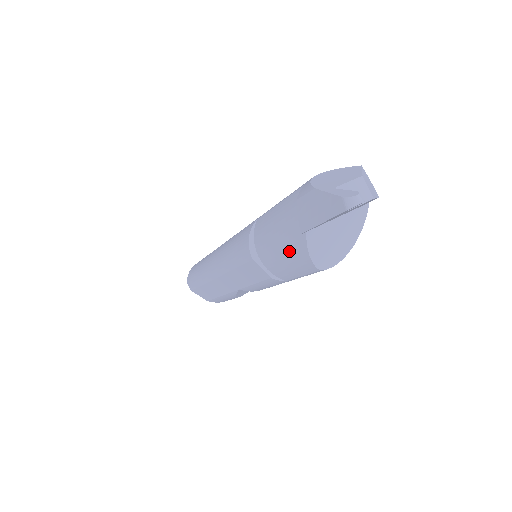
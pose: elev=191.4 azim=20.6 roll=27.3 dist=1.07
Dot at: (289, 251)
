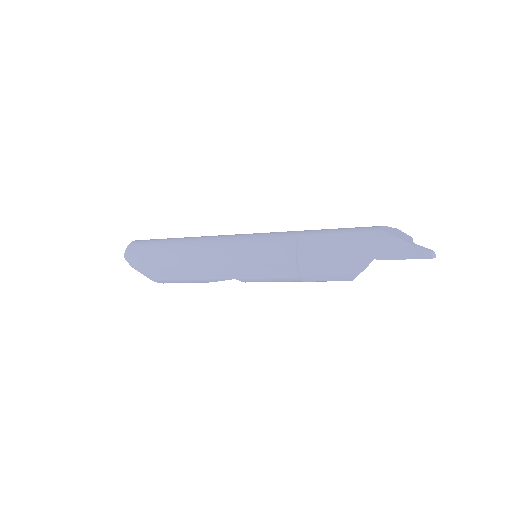
Dot at: (344, 266)
